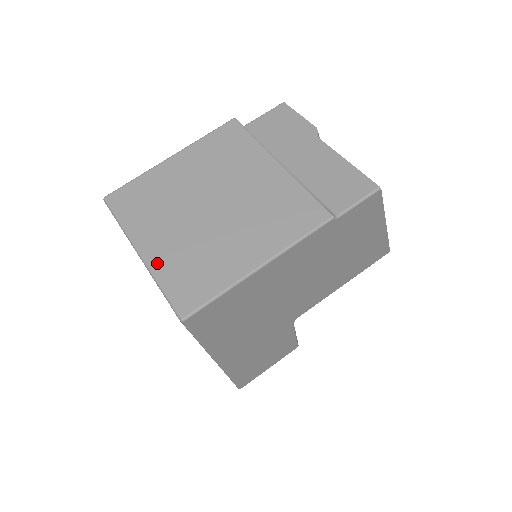
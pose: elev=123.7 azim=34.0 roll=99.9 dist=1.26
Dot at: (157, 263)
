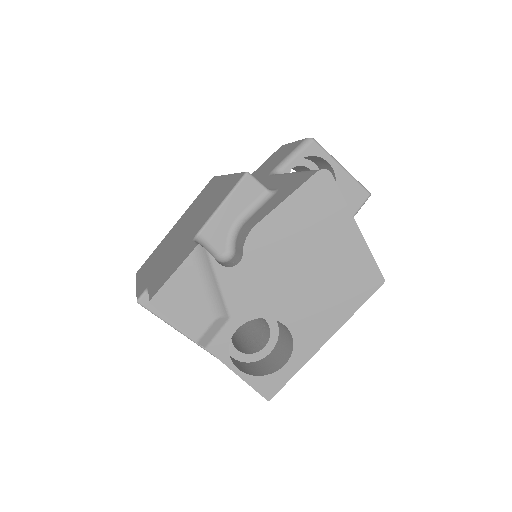
Dot at: occluded
